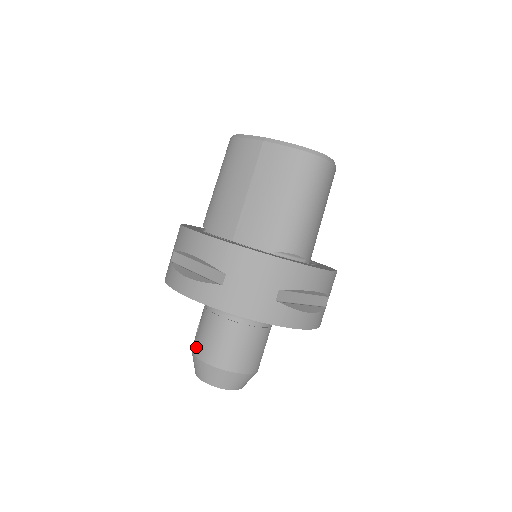
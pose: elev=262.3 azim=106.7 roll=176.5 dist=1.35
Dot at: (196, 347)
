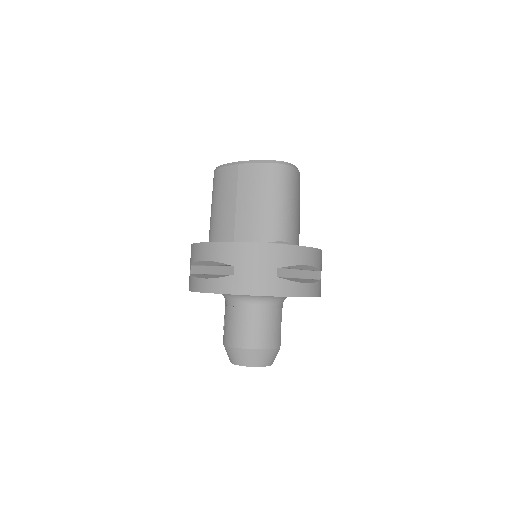
Dot at: (226, 339)
